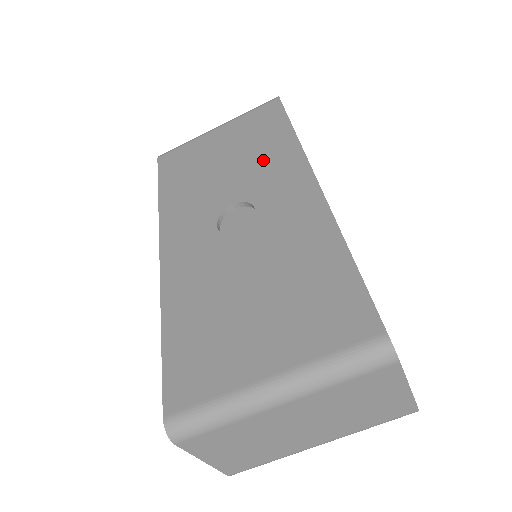
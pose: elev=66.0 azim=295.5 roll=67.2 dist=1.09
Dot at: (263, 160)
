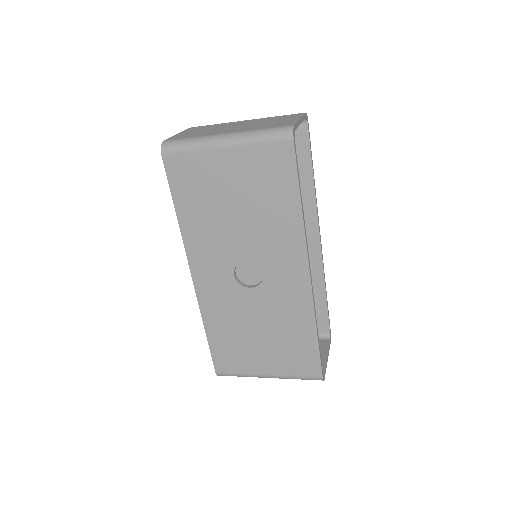
Dot at: (271, 228)
